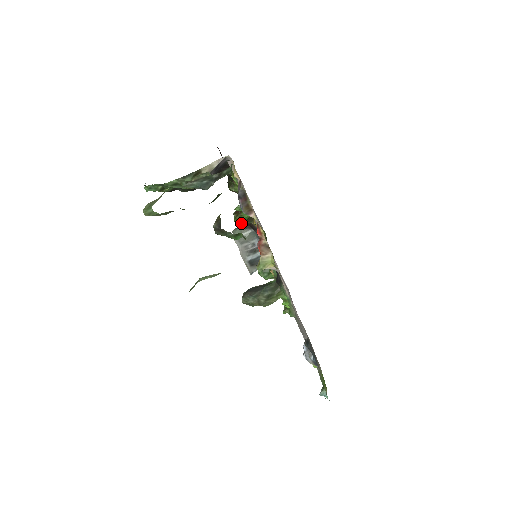
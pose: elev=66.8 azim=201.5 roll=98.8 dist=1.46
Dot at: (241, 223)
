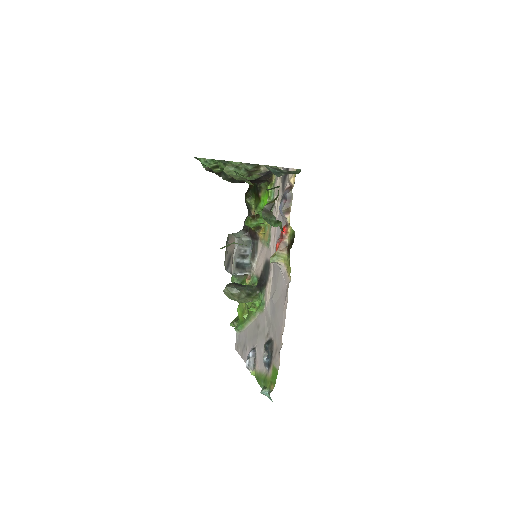
Dot at: (251, 227)
